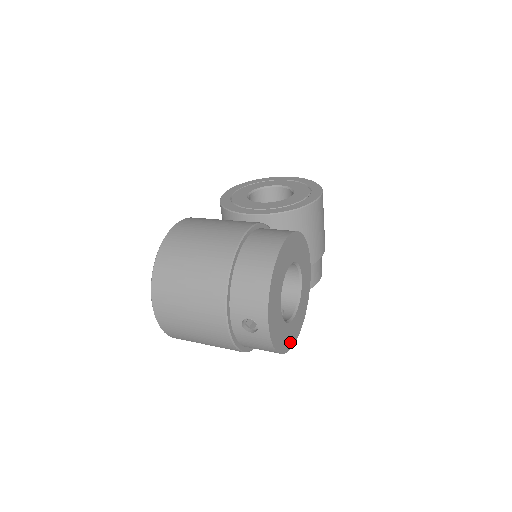
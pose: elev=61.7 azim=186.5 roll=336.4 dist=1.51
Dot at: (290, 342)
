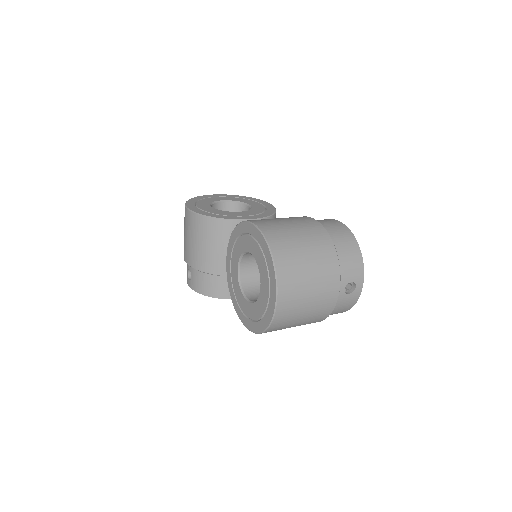
Dot at: occluded
